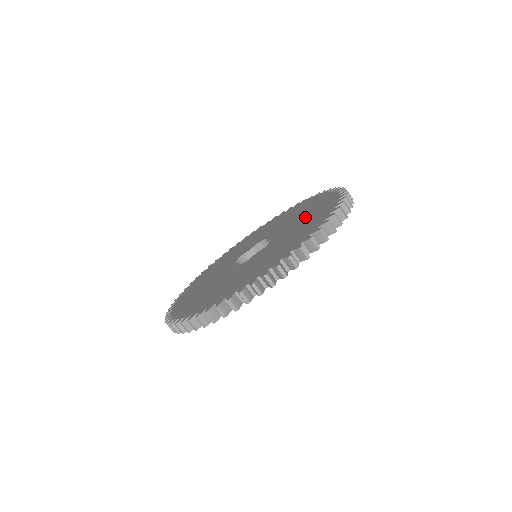
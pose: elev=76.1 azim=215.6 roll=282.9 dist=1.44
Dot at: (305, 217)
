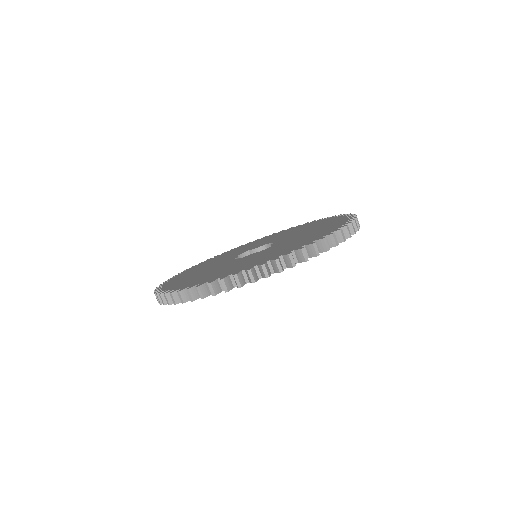
Dot at: (306, 235)
